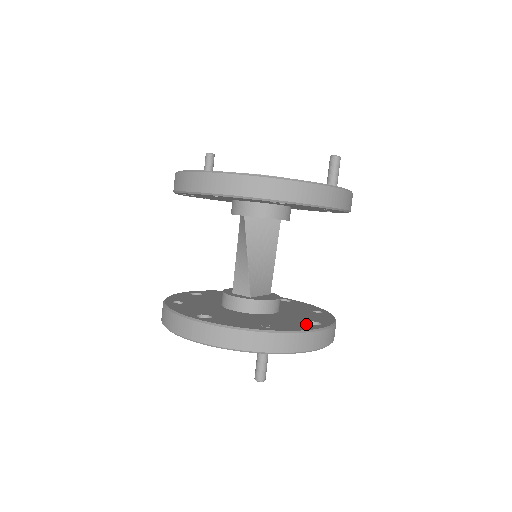
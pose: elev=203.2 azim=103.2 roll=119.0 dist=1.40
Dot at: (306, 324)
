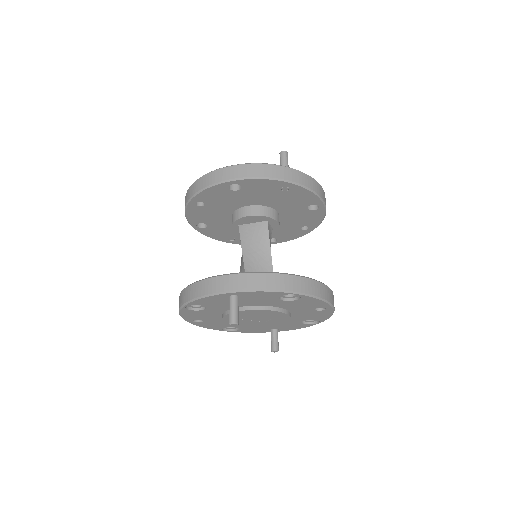
Dot at: occluded
